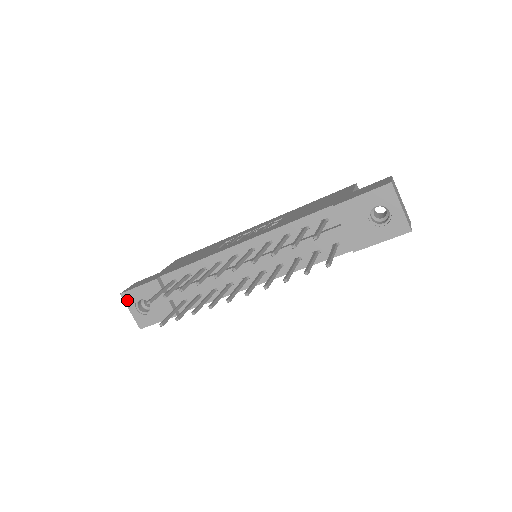
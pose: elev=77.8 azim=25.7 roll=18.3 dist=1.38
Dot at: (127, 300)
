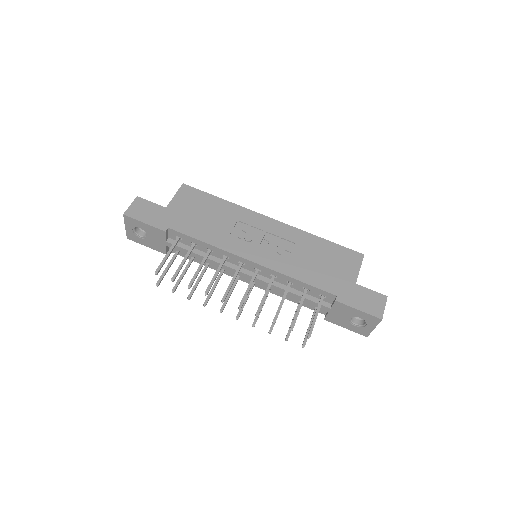
Dot at: (127, 221)
